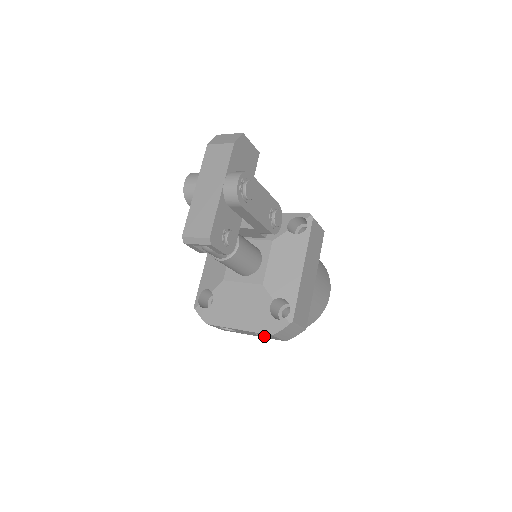
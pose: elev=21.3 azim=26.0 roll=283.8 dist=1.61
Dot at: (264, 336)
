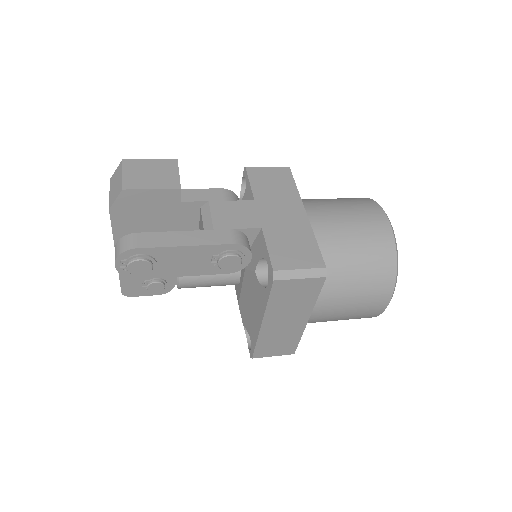
Dot at: occluded
